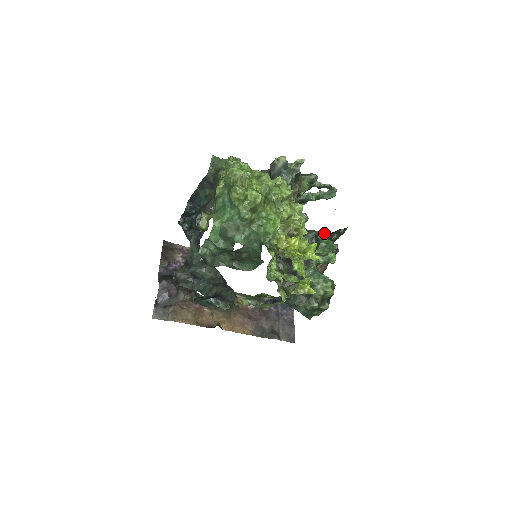
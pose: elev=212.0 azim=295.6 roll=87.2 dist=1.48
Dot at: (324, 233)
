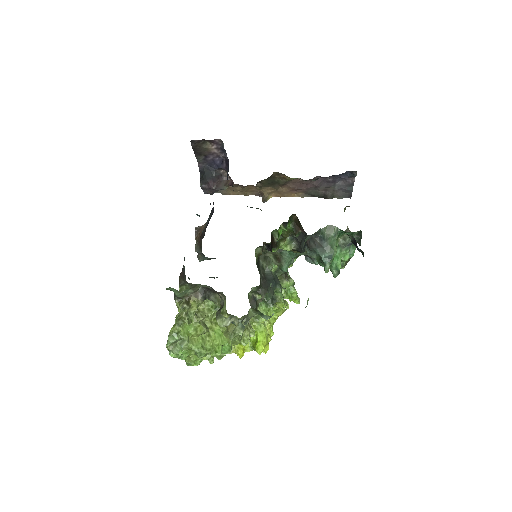
Dot at: occluded
